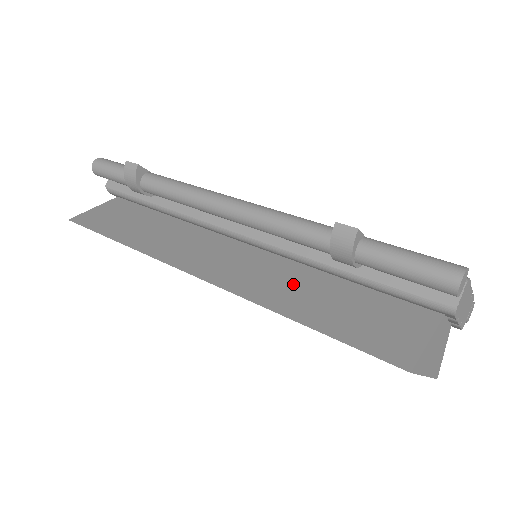
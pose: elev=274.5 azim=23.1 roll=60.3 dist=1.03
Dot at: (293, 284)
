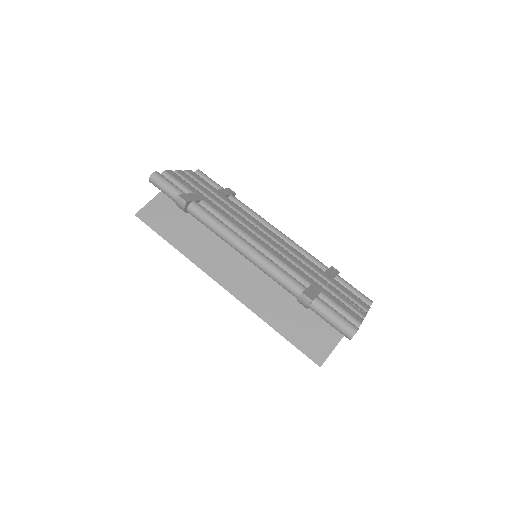
Dot at: (275, 300)
